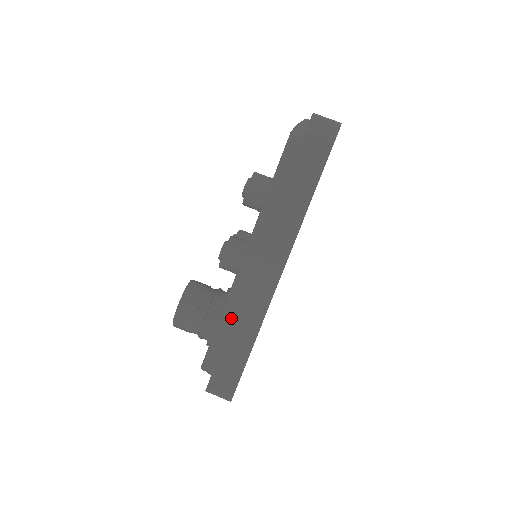
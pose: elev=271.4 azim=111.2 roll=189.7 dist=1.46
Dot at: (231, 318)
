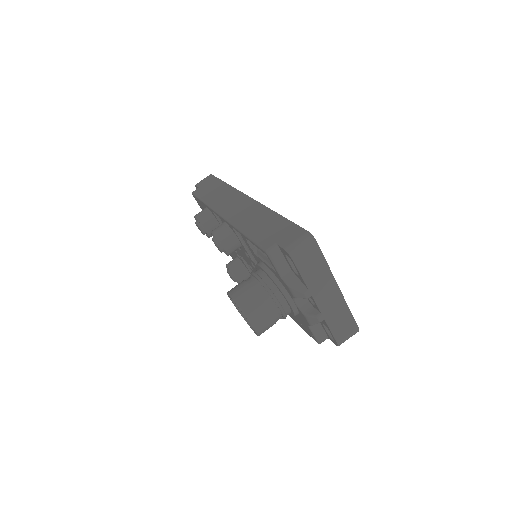
Dot at: (249, 227)
